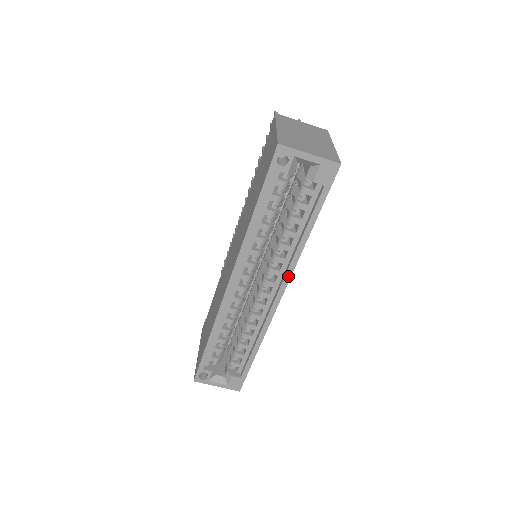
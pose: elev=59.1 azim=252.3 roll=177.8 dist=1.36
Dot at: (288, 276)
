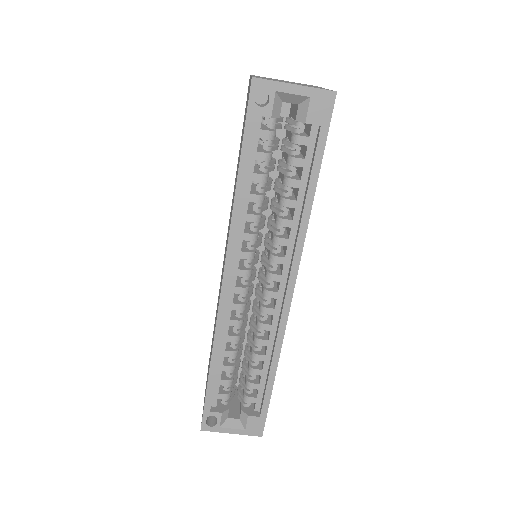
Dot at: (296, 261)
